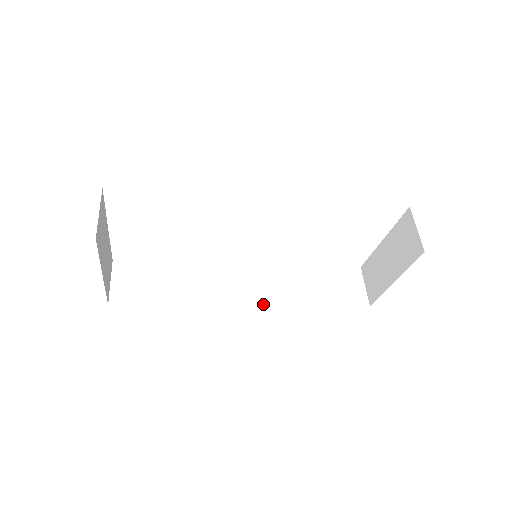
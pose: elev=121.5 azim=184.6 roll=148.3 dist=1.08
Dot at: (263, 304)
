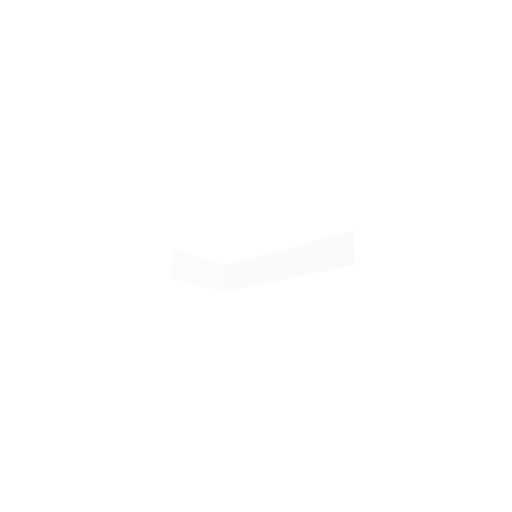
Dot at: (289, 277)
